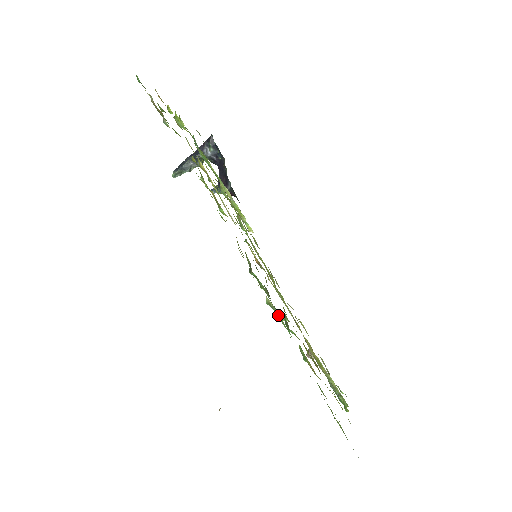
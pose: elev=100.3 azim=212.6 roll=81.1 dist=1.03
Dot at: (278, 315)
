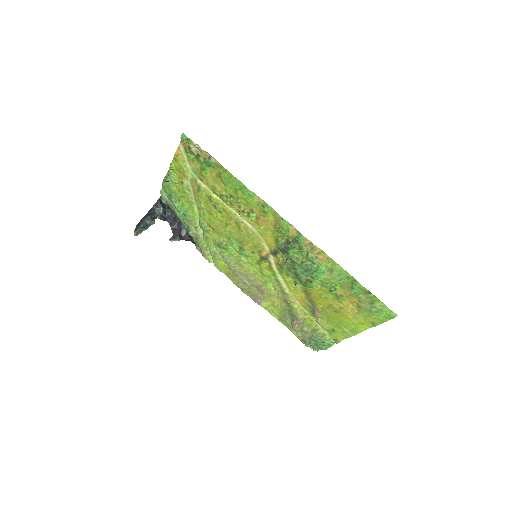
Dot at: (313, 267)
